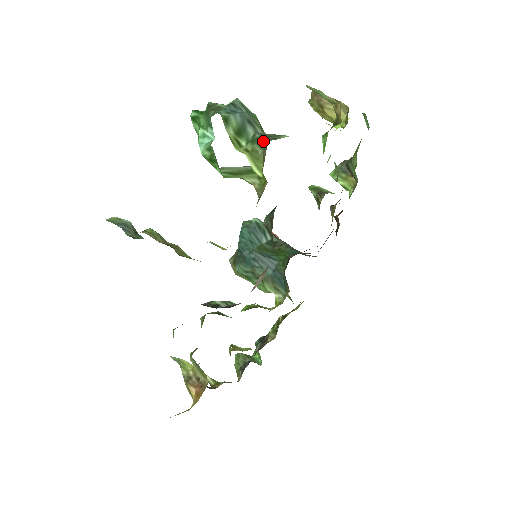
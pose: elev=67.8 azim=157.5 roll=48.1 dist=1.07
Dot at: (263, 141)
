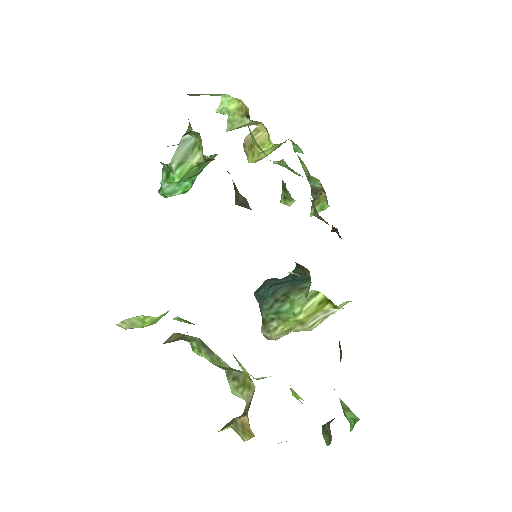
Dot at: (189, 124)
